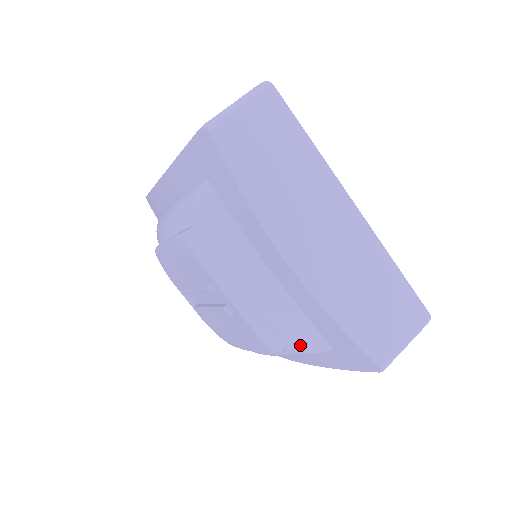
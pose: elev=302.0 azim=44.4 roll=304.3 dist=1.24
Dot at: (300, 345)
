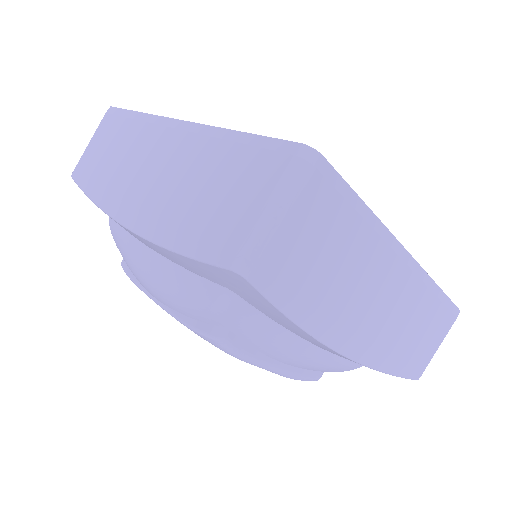
Dot at: occluded
